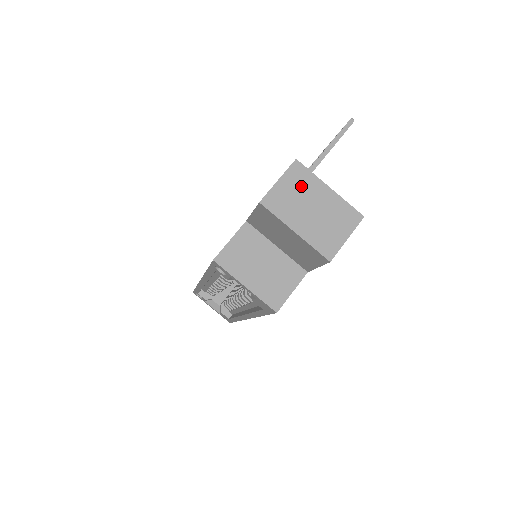
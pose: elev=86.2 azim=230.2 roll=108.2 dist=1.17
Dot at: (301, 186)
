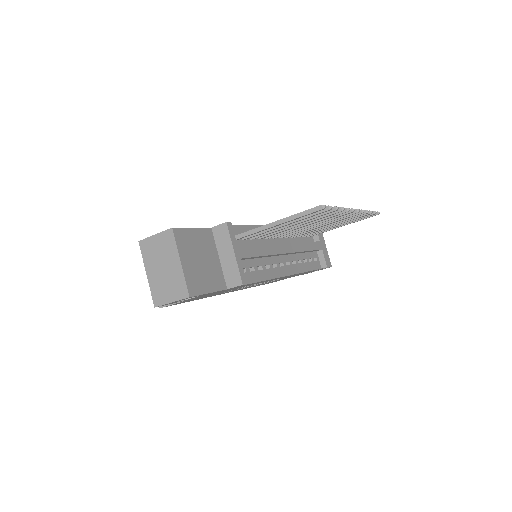
Dot at: (165, 248)
